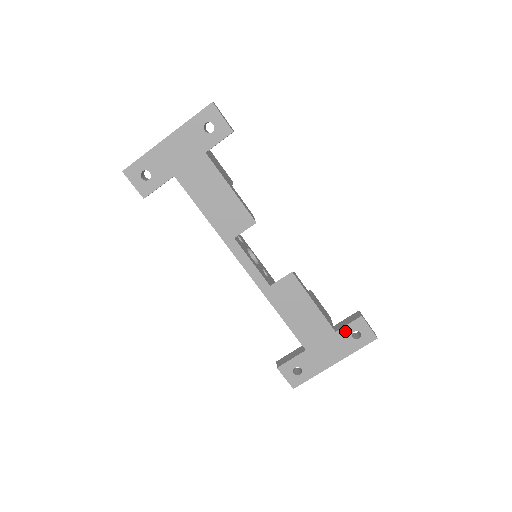
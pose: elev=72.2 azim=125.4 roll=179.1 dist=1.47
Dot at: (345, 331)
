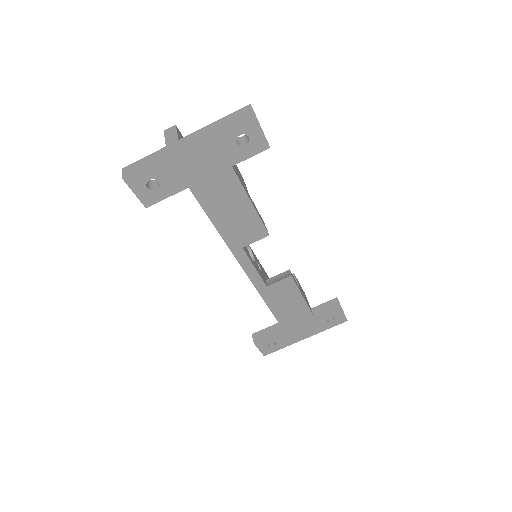
Dot at: (323, 317)
